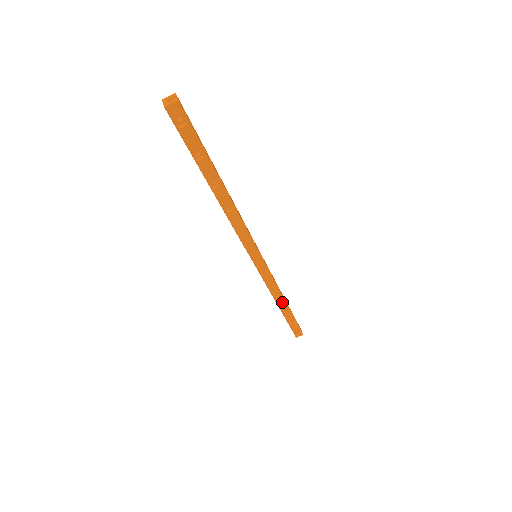
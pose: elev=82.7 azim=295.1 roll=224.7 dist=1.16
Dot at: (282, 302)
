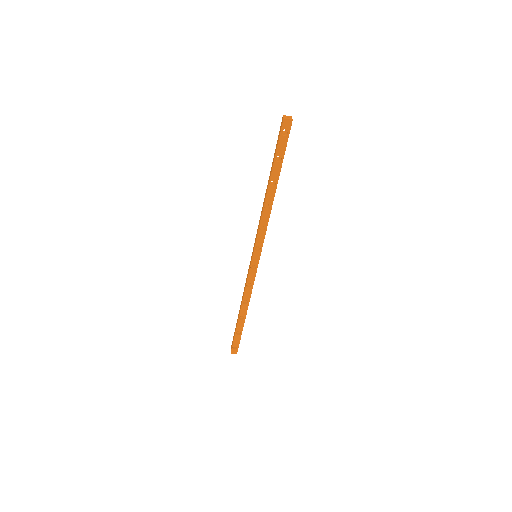
Dot at: (245, 309)
